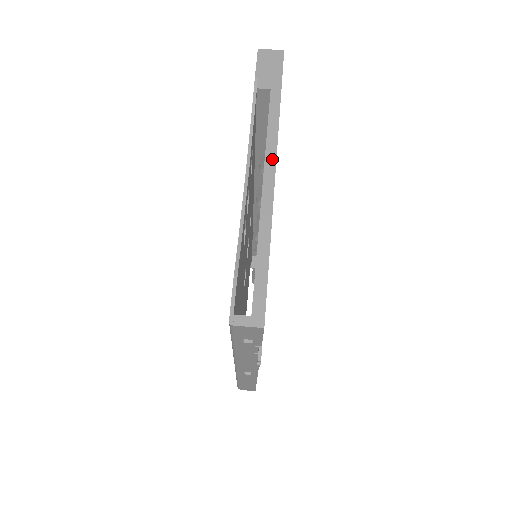
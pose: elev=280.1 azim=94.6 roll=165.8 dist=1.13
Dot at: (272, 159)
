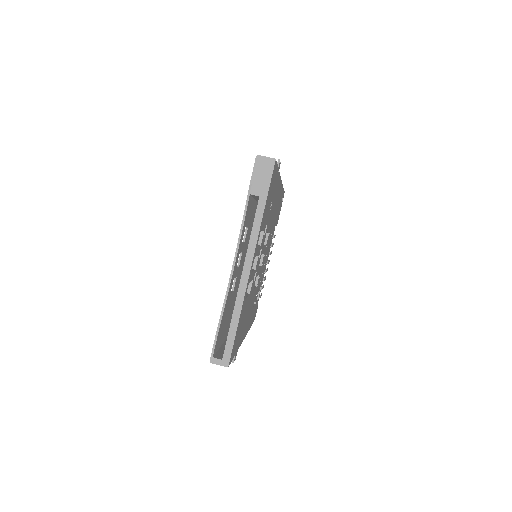
Dot at: (250, 257)
